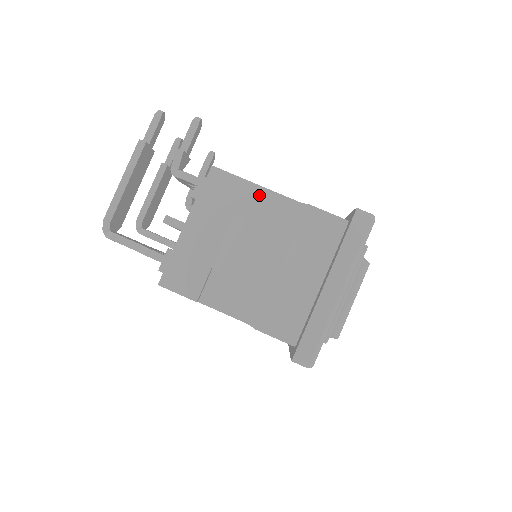
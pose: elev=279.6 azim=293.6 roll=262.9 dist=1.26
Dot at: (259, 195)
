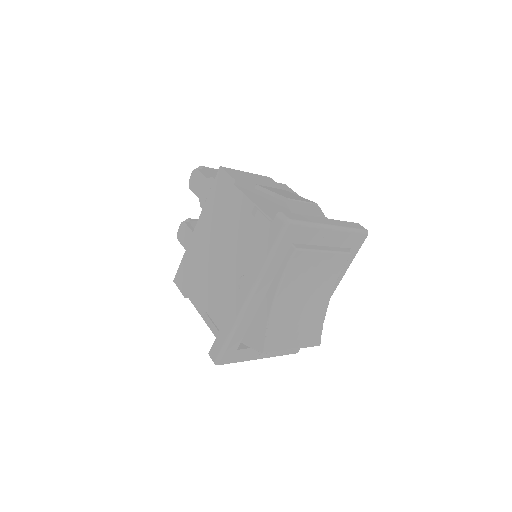
Dot at: occluded
